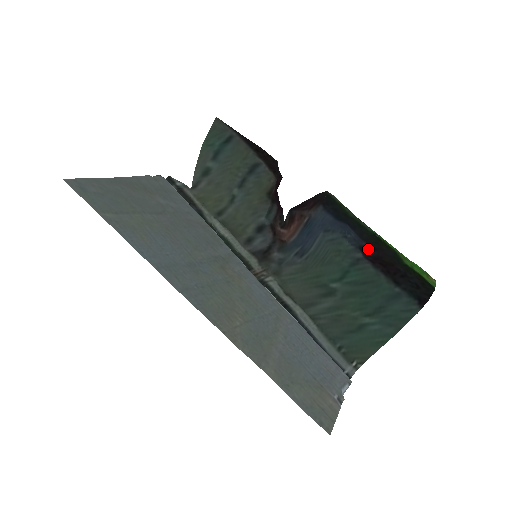
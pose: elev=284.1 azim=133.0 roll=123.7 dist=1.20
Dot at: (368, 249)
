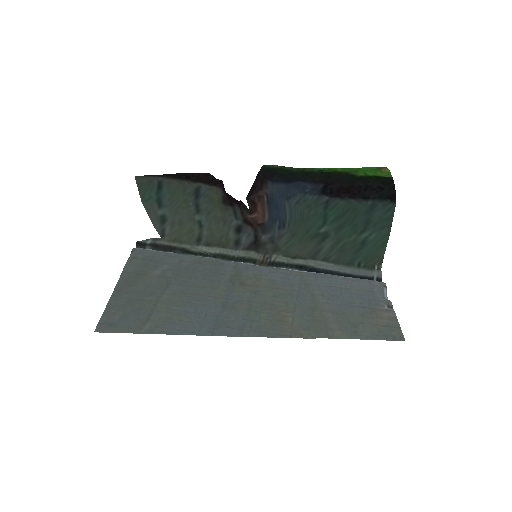
Dot at: (327, 188)
